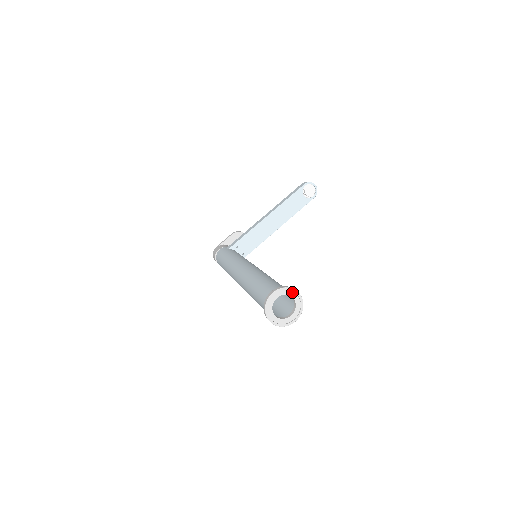
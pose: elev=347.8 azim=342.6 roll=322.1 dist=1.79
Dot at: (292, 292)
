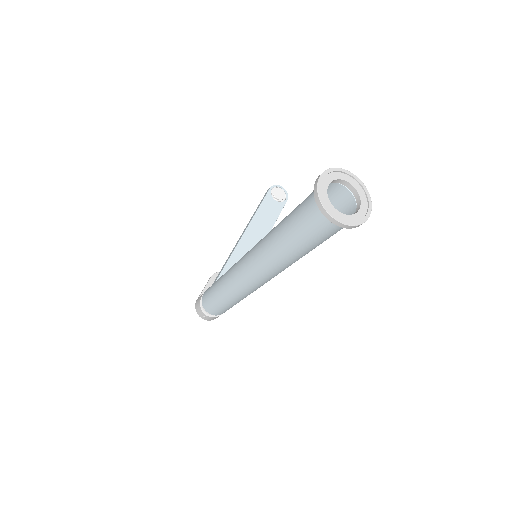
Dot at: (344, 175)
